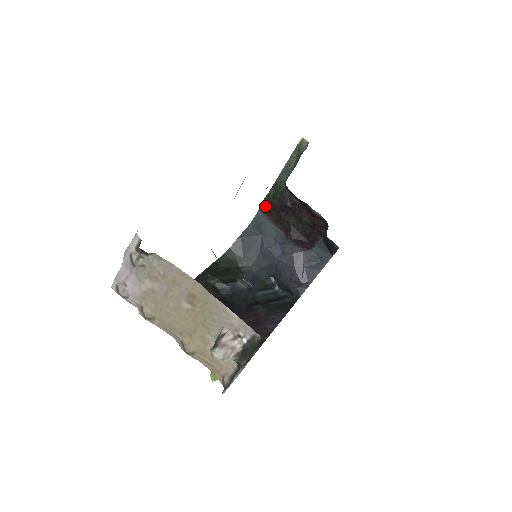
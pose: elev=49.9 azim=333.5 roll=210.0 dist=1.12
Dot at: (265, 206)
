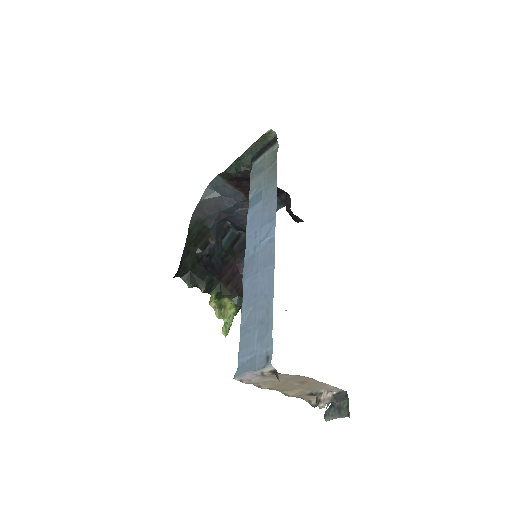
Dot at: (226, 175)
